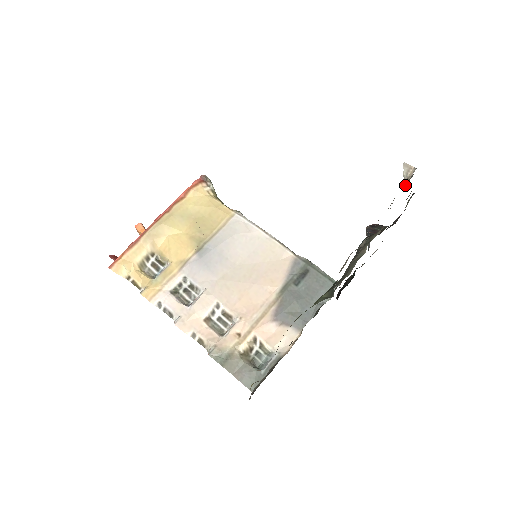
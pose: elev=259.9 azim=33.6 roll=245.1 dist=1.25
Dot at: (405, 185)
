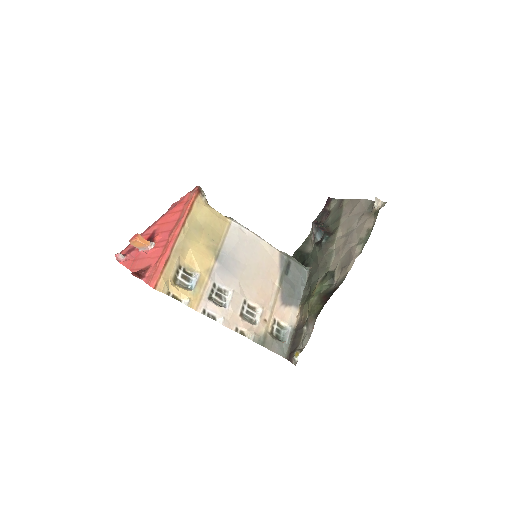
Dot at: (371, 209)
